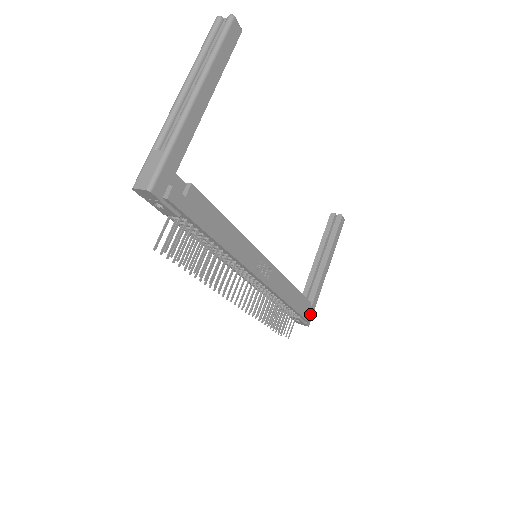
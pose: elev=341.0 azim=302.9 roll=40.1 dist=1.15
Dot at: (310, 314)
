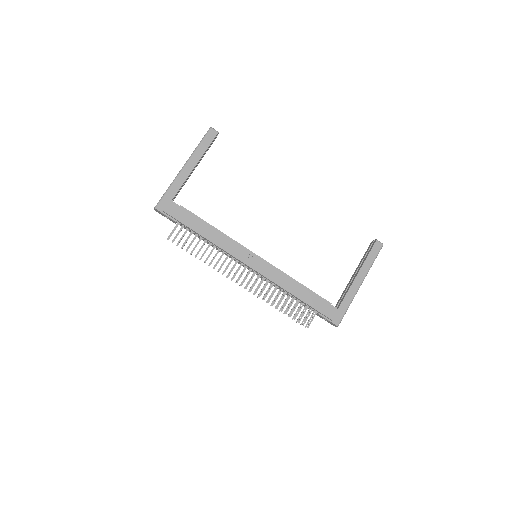
Dot at: (333, 313)
